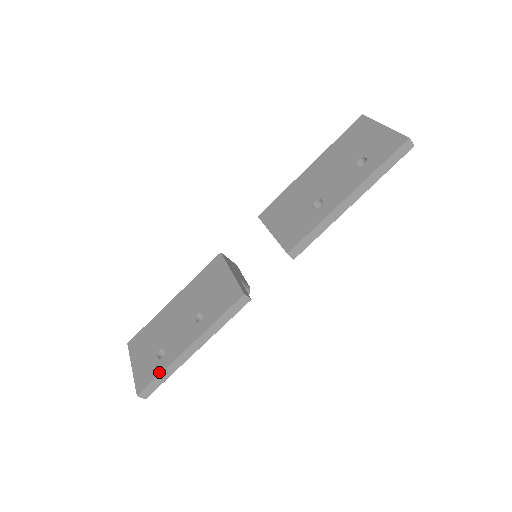
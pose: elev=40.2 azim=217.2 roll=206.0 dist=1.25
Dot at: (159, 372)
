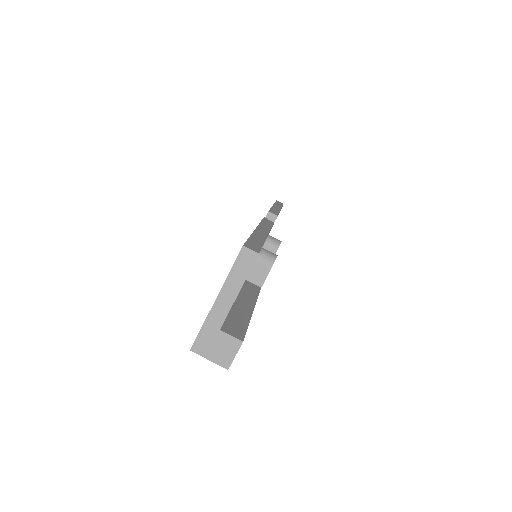
Dot at: occluded
